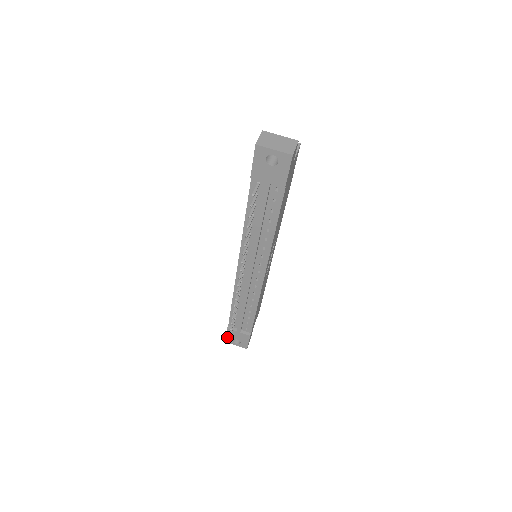
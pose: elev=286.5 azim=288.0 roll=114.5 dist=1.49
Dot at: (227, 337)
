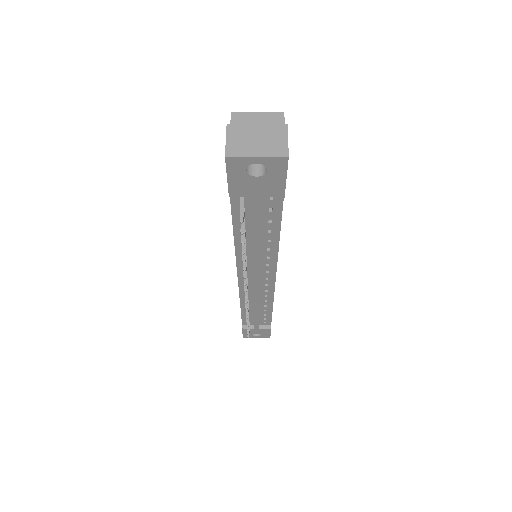
Dot at: (244, 334)
